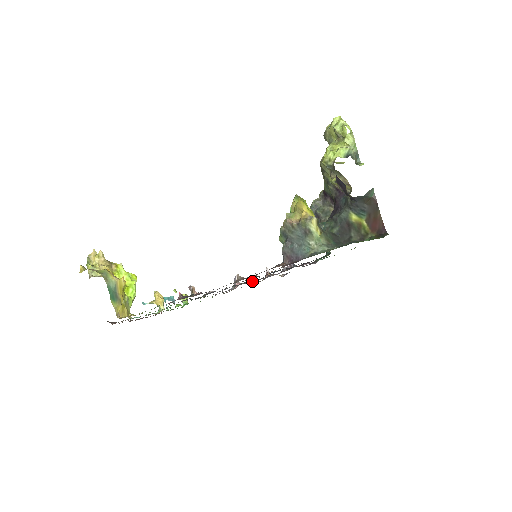
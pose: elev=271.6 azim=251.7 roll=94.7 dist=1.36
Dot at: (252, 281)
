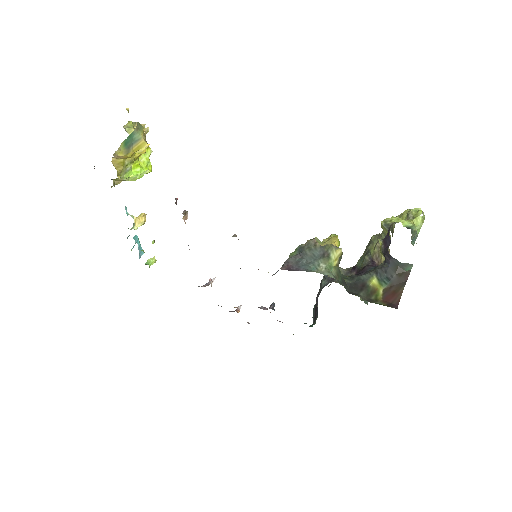
Dot at: occluded
